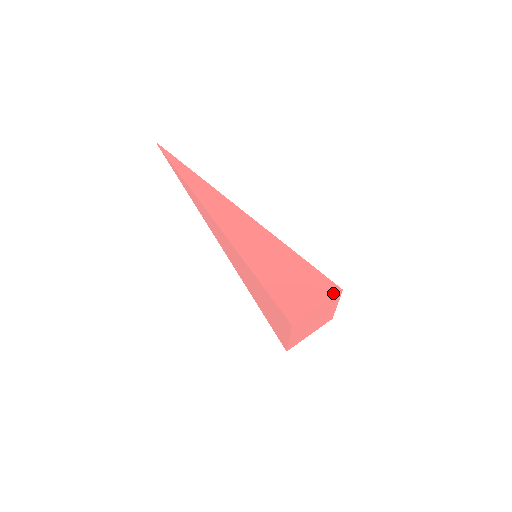
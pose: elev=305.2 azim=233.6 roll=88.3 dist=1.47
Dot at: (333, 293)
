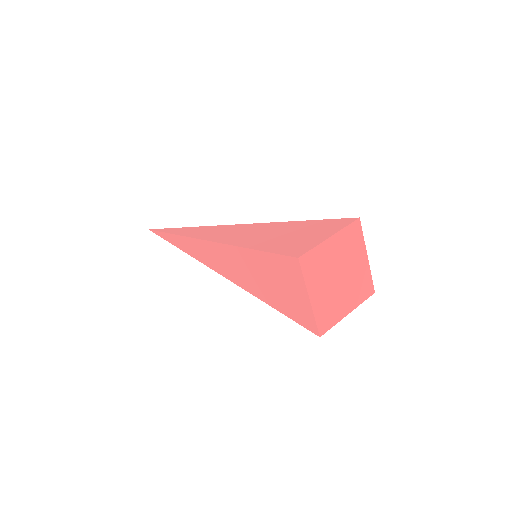
Dot at: (347, 223)
